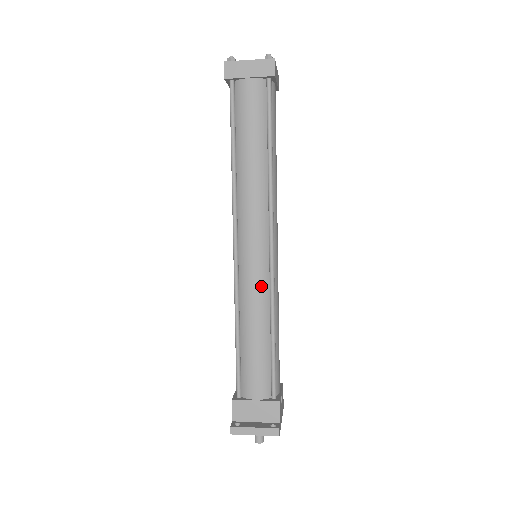
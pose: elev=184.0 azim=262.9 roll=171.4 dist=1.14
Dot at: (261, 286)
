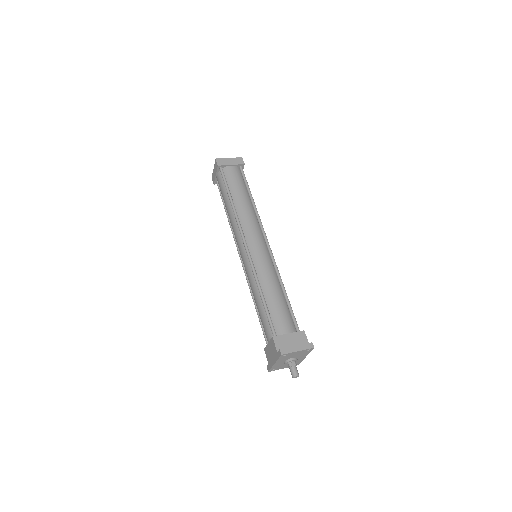
Dot at: (269, 263)
